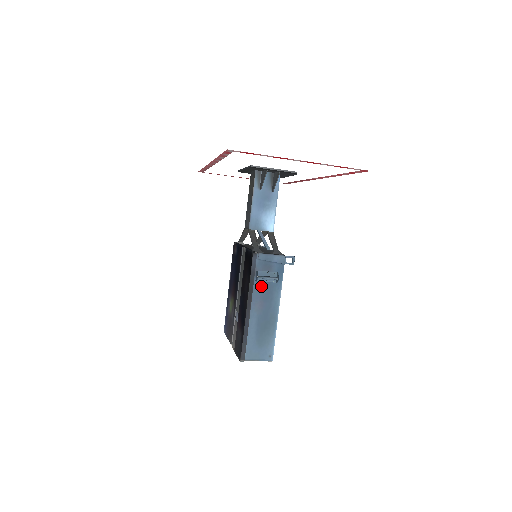
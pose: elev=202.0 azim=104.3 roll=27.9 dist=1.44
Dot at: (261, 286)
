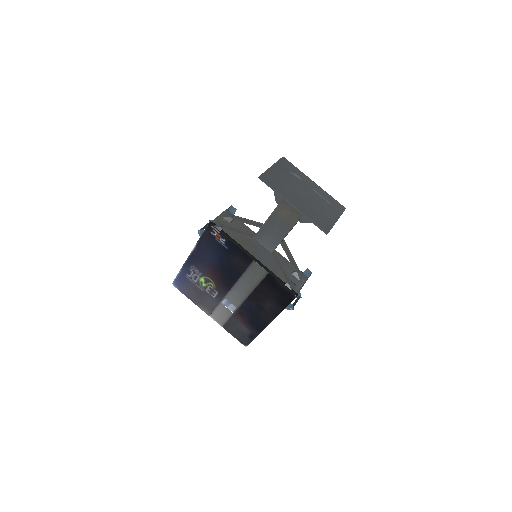
Dot at: occluded
